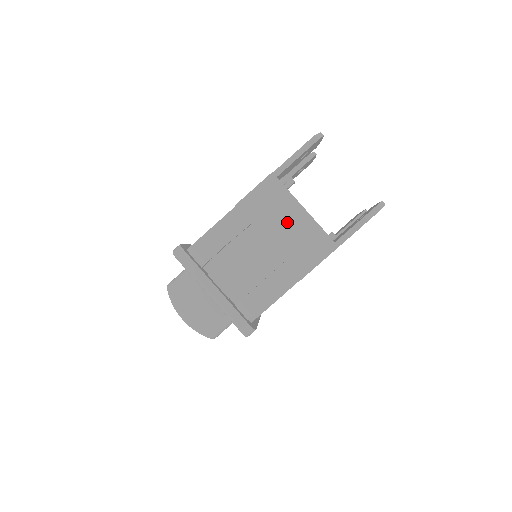
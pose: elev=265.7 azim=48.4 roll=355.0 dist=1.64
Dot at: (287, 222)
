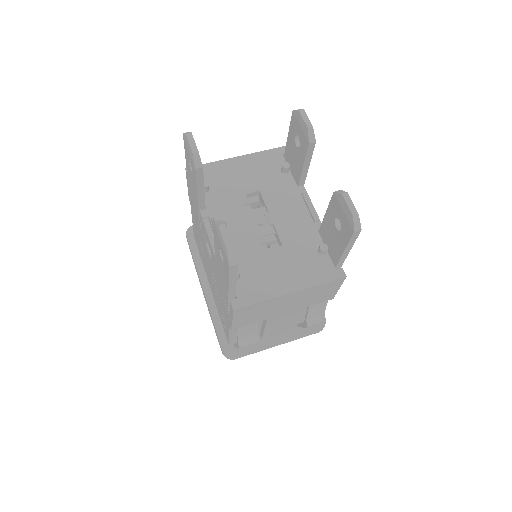
Dot at: (285, 304)
